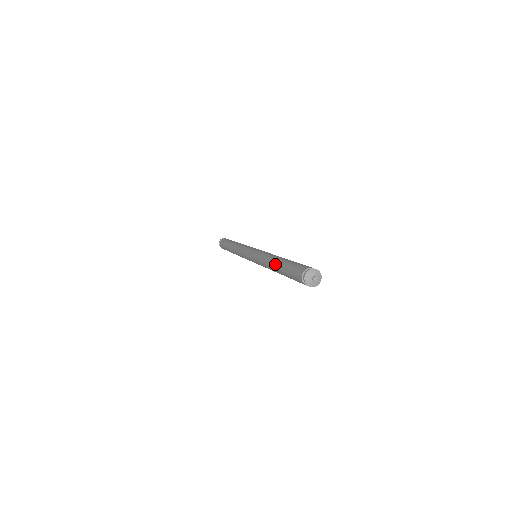
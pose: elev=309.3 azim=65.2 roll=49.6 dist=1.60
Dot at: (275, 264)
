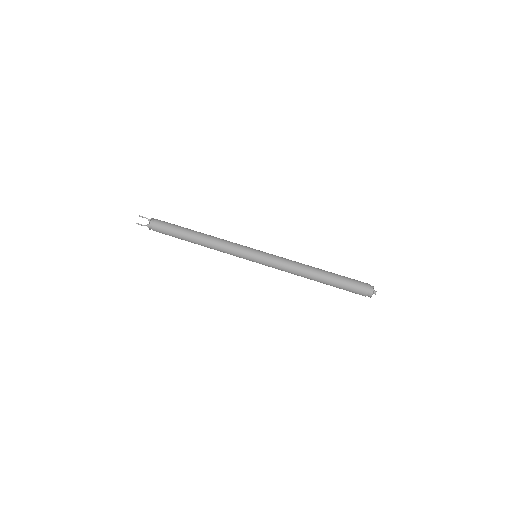
Dot at: (320, 271)
